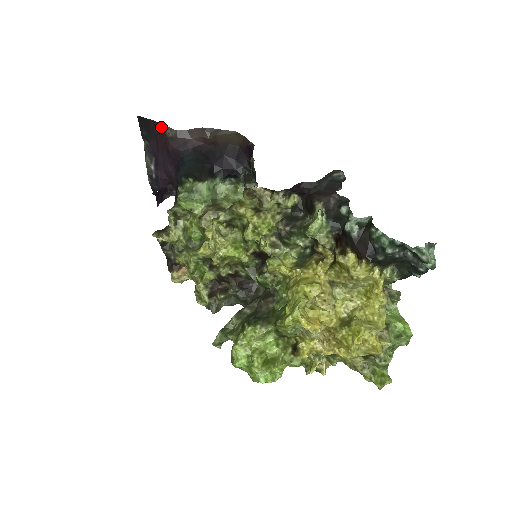
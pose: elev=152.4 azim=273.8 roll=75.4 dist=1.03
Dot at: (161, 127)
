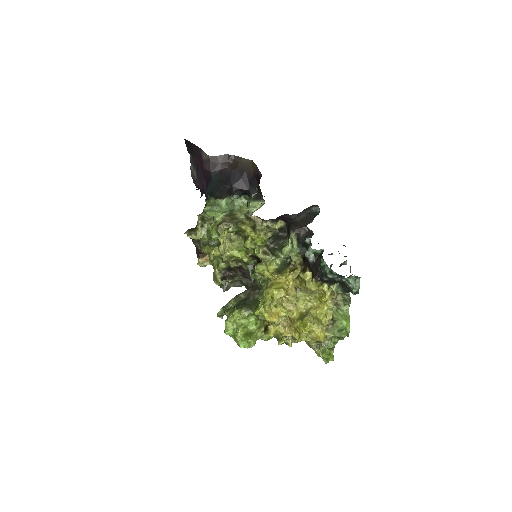
Dot at: (199, 150)
